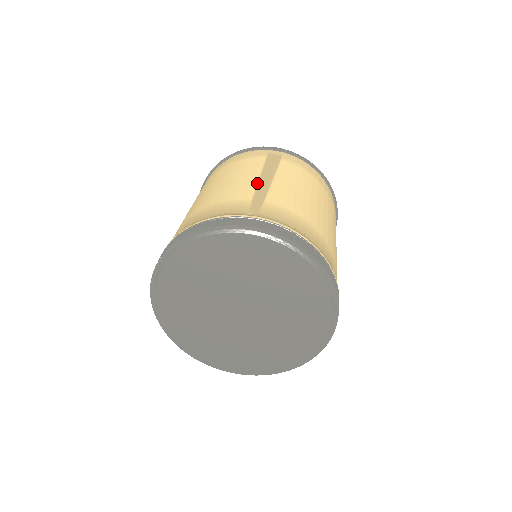
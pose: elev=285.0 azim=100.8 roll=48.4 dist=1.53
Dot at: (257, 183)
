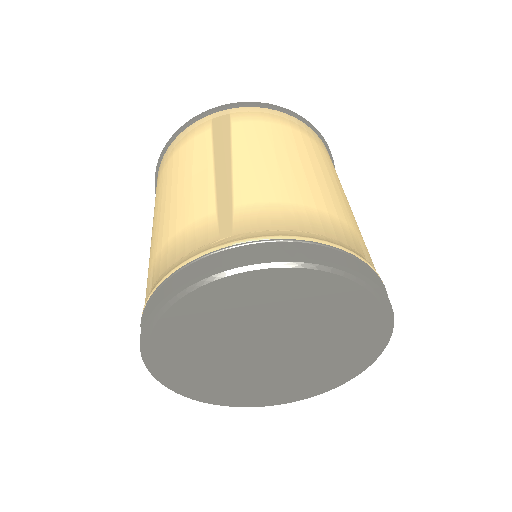
Dot at: (214, 179)
